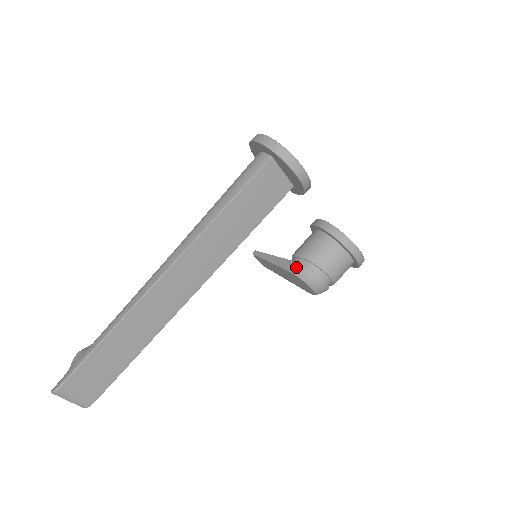
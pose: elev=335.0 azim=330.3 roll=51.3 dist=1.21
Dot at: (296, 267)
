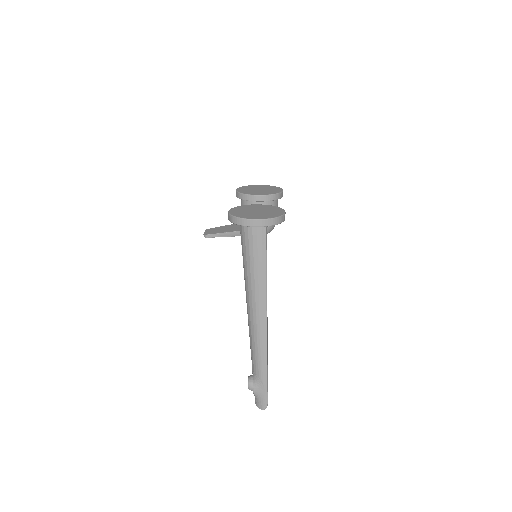
Dot at: occluded
